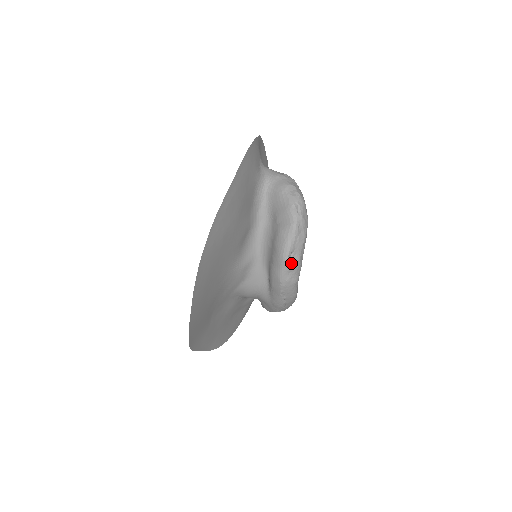
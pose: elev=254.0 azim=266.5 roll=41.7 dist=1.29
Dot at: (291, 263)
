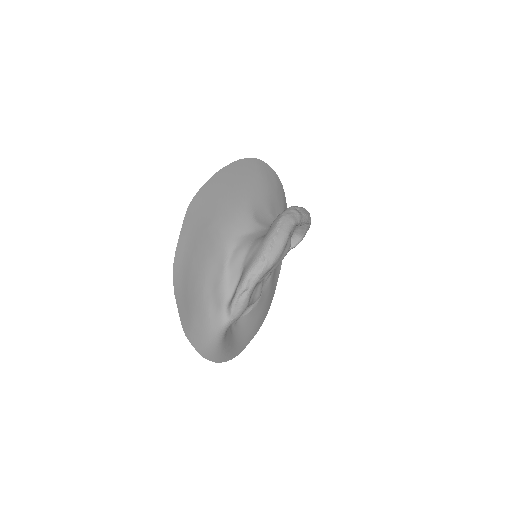
Dot at: (295, 209)
